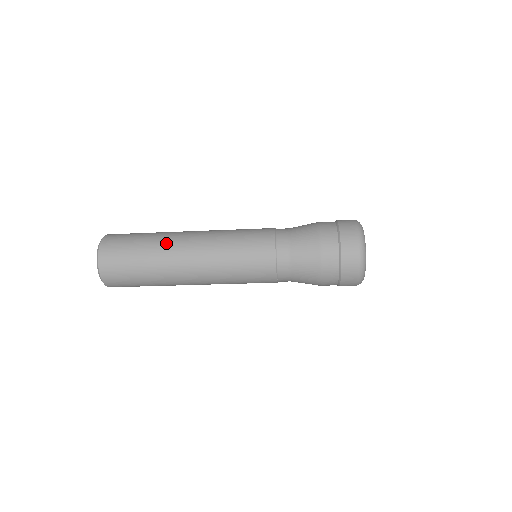
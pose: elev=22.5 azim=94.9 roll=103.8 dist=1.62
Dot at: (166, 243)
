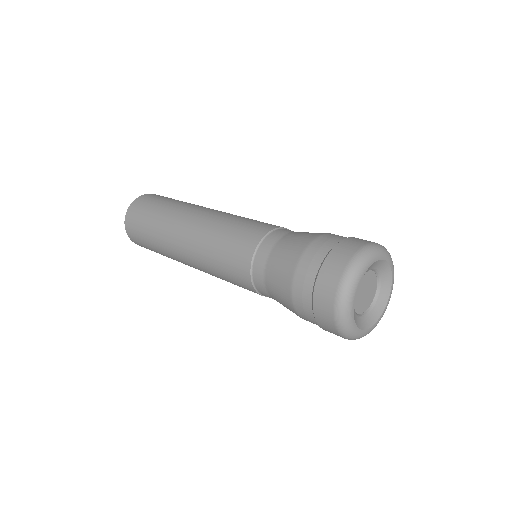
Dot at: (167, 252)
